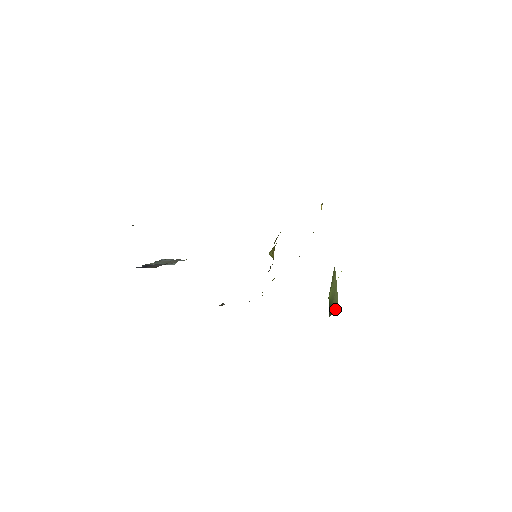
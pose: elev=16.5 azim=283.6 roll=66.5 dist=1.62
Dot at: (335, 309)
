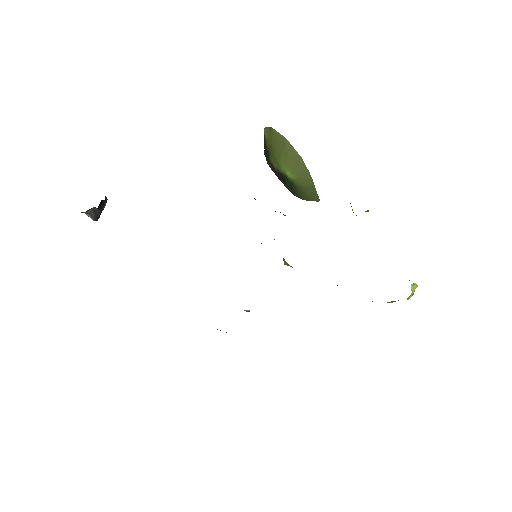
Dot at: (311, 198)
